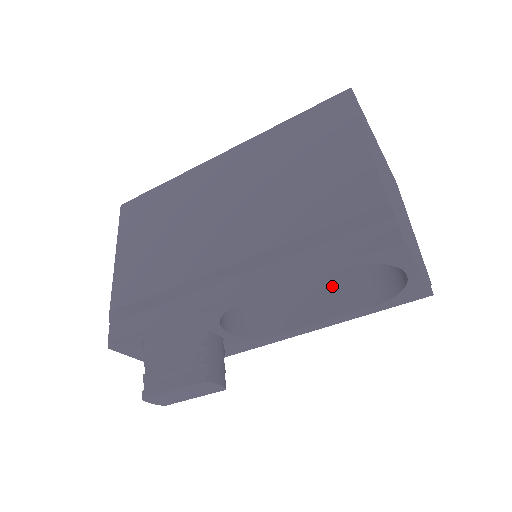
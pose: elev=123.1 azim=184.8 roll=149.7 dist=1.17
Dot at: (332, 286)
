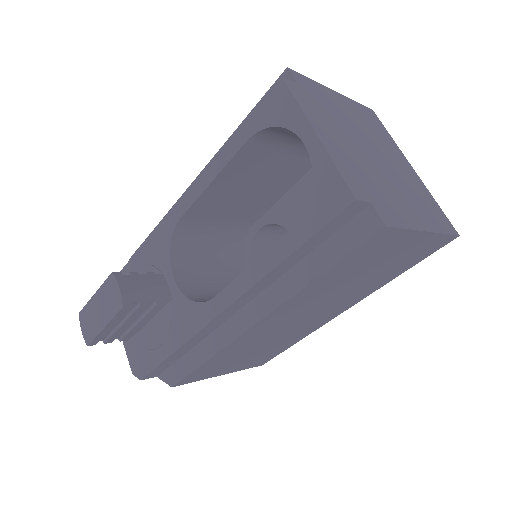
Dot at: occluded
